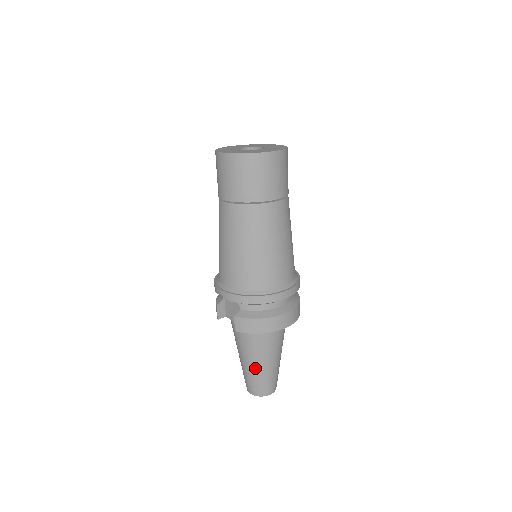
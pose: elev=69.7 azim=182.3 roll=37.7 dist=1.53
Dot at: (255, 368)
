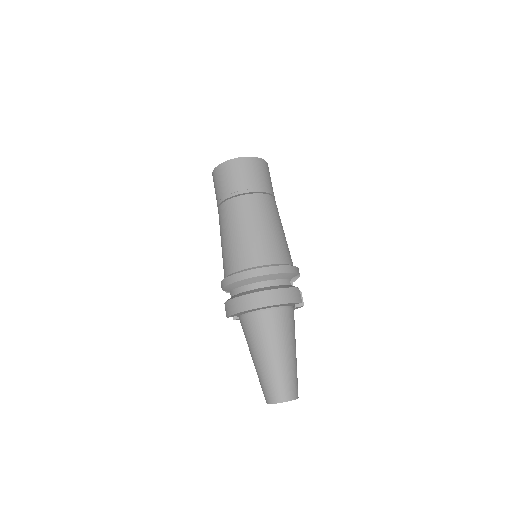
Dot at: (257, 365)
